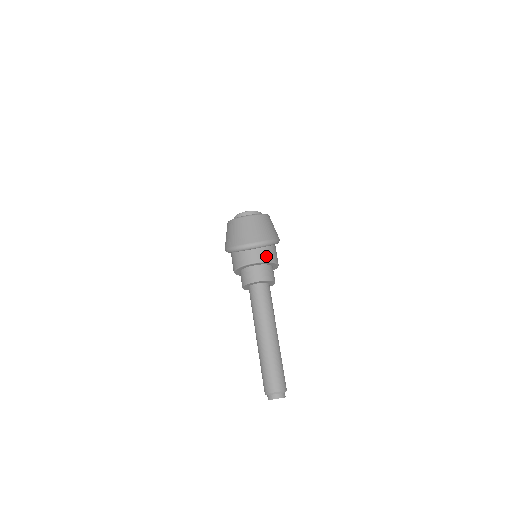
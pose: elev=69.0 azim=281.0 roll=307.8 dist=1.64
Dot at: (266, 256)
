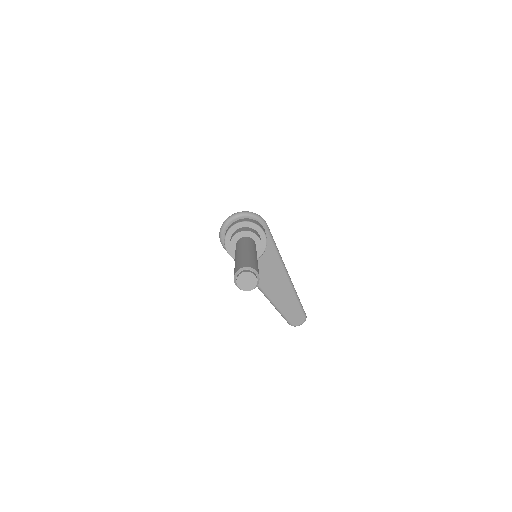
Dot at: (248, 220)
